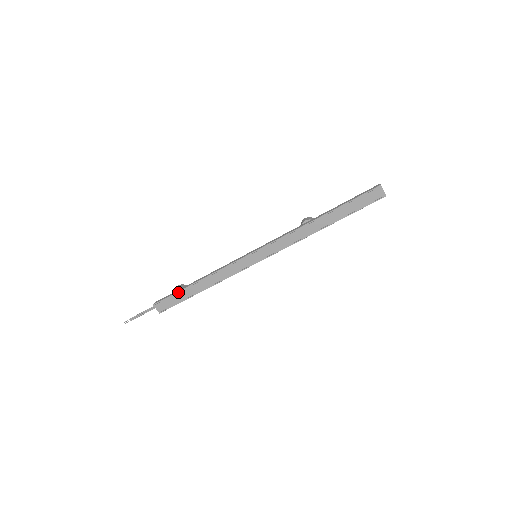
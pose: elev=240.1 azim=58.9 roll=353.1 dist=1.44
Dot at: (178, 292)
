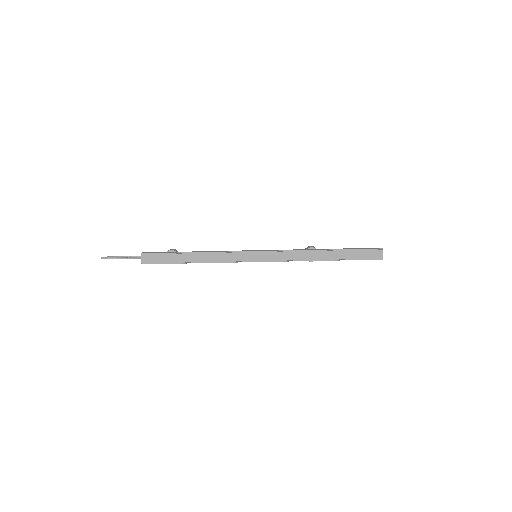
Dot at: (171, 253)
